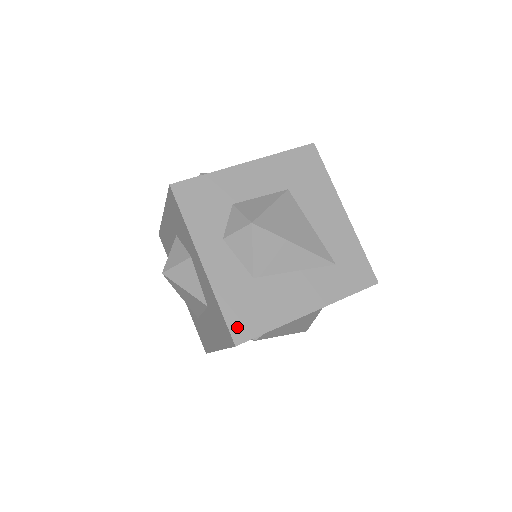
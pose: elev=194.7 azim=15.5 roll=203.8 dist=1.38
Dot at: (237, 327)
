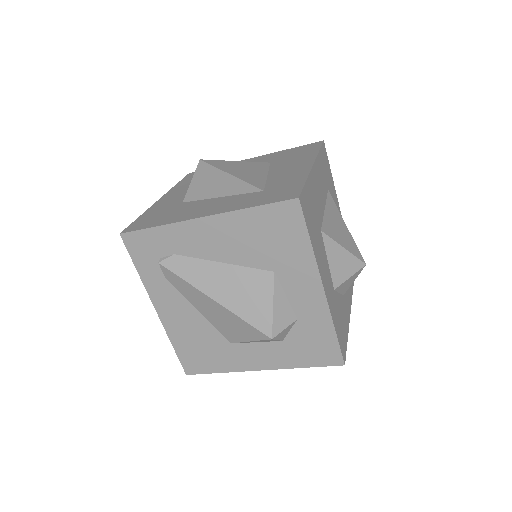
Dot at: (135, 225)
